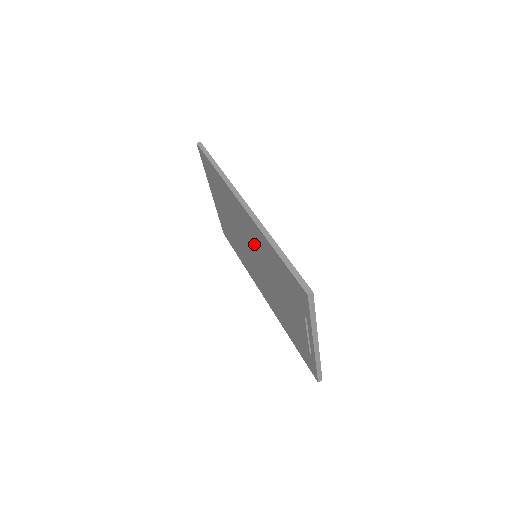
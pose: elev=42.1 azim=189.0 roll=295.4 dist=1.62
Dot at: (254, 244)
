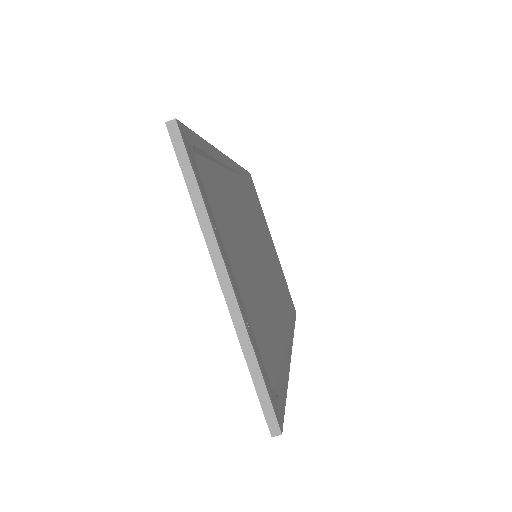
Dot at: occluded
